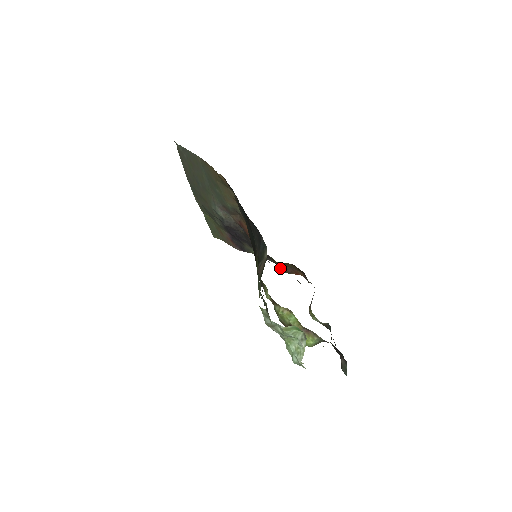
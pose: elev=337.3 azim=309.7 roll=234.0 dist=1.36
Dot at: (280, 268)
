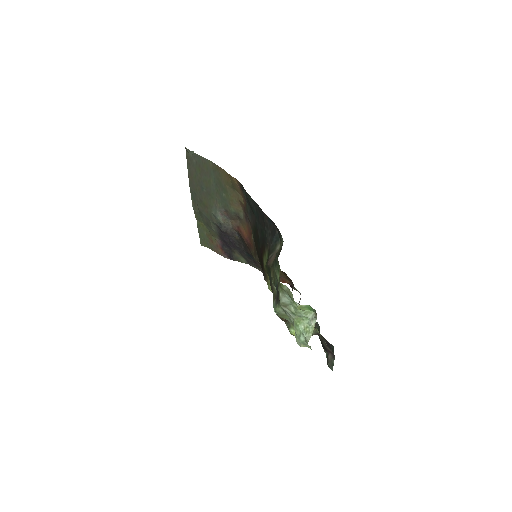
Dot at: occluded
